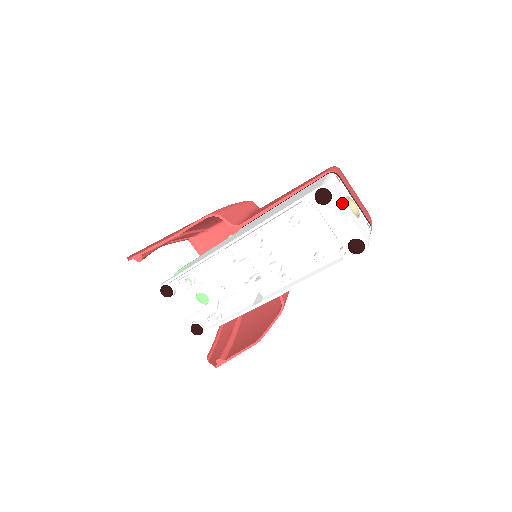
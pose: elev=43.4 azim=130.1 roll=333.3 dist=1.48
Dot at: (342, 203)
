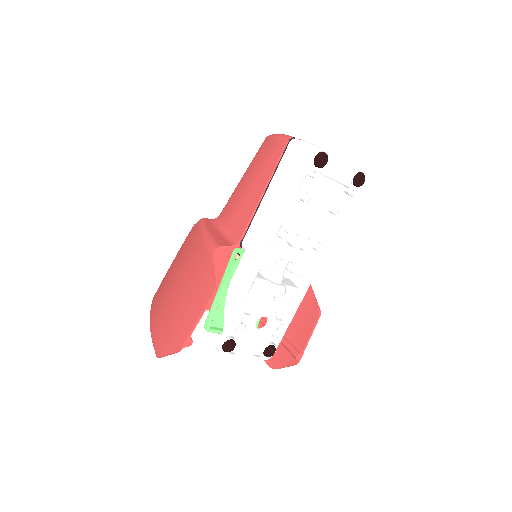
Dot at: occluded
